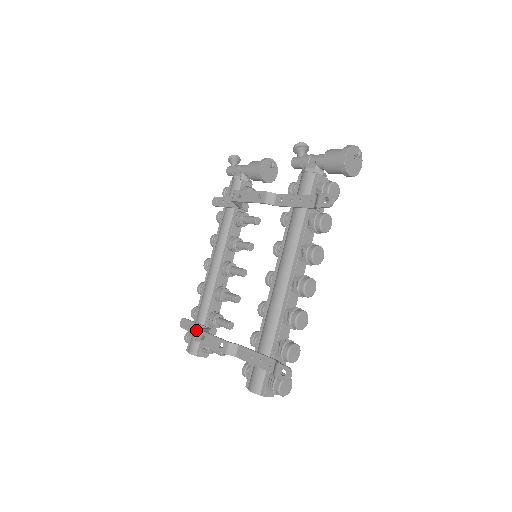
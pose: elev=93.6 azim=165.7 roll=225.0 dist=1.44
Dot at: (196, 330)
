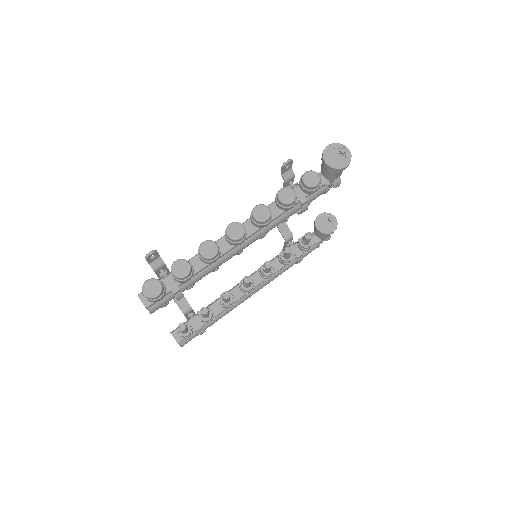
Dot at: occluded
